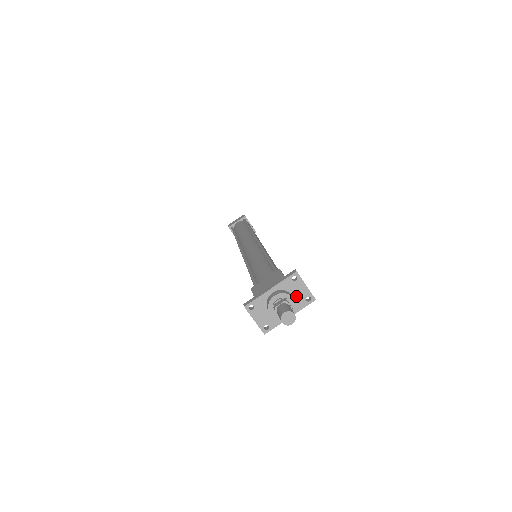
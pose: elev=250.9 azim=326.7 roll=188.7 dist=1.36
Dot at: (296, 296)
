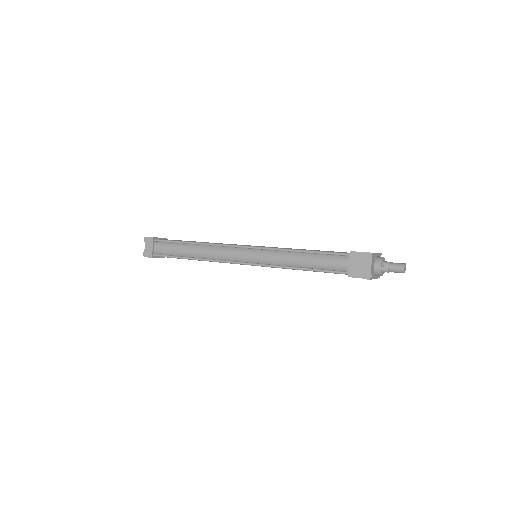
Dot at: occluded
